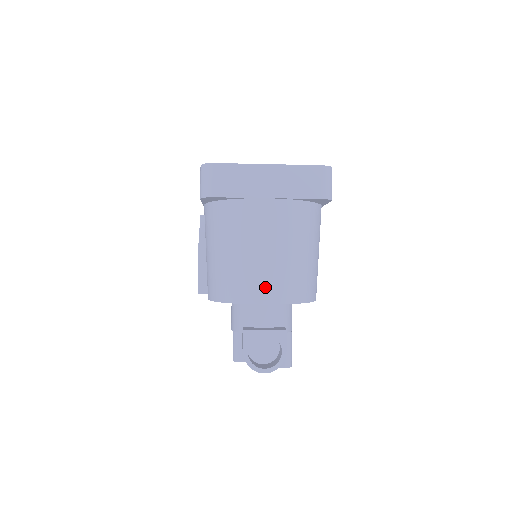
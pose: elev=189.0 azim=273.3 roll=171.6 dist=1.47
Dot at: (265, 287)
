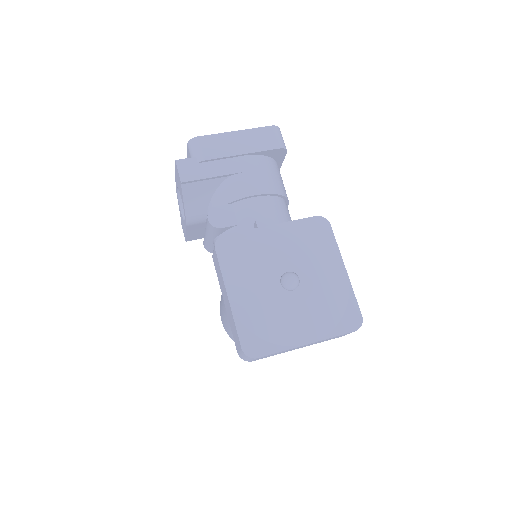
Dot at: occluded
